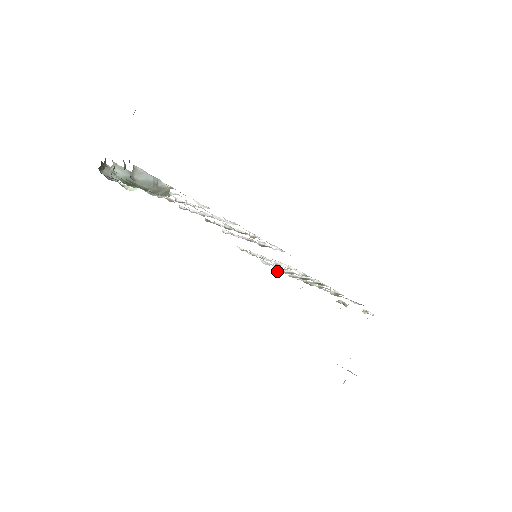
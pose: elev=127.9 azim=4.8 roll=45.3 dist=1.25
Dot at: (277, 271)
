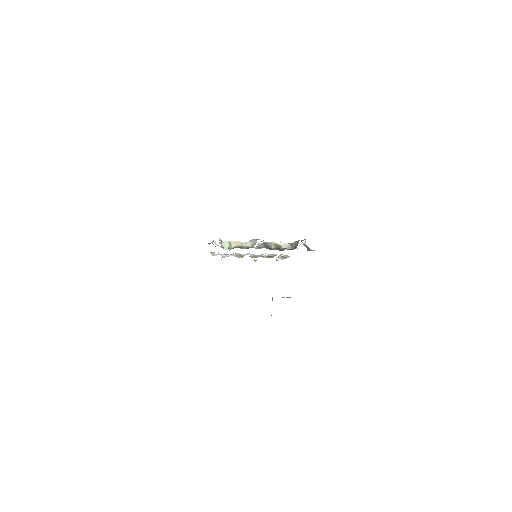
Dot at: (222, 257)
